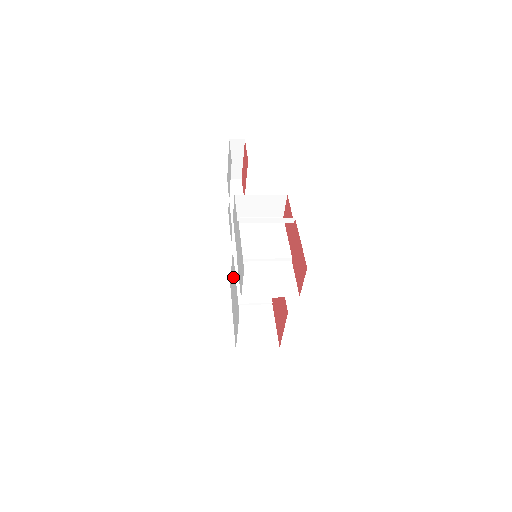
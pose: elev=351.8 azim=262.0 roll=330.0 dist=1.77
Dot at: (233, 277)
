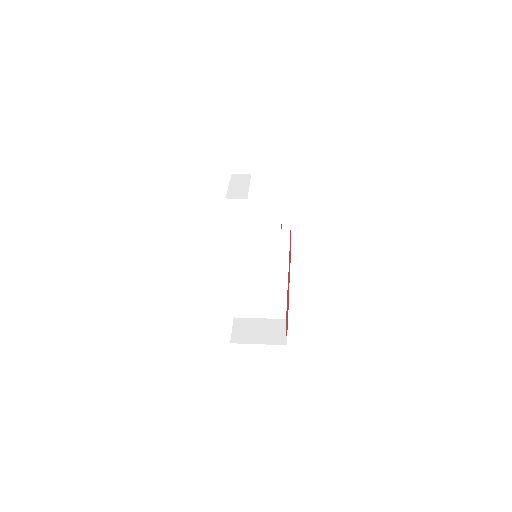
Dot at: occluded
